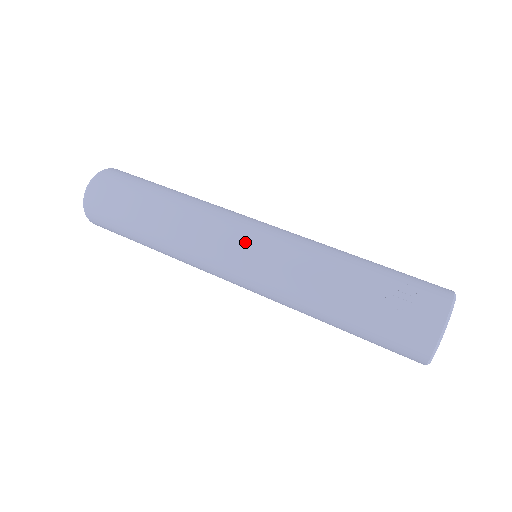
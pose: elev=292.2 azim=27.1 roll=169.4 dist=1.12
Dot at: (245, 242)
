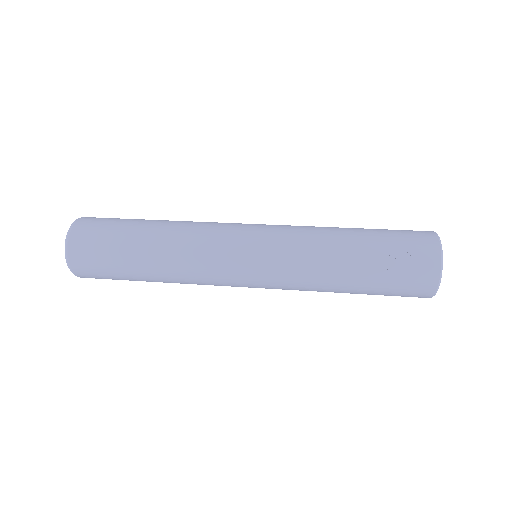
Dot at: (248, 261)
